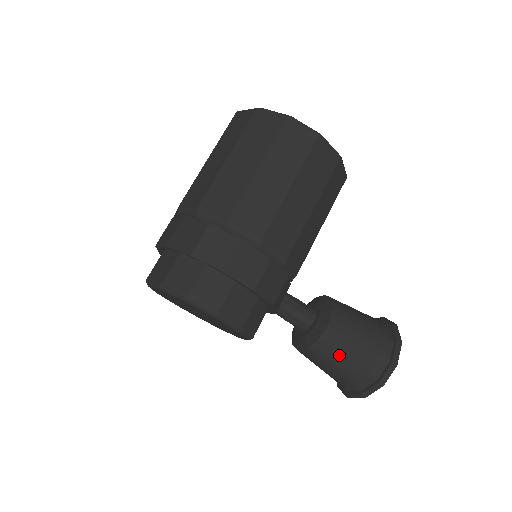
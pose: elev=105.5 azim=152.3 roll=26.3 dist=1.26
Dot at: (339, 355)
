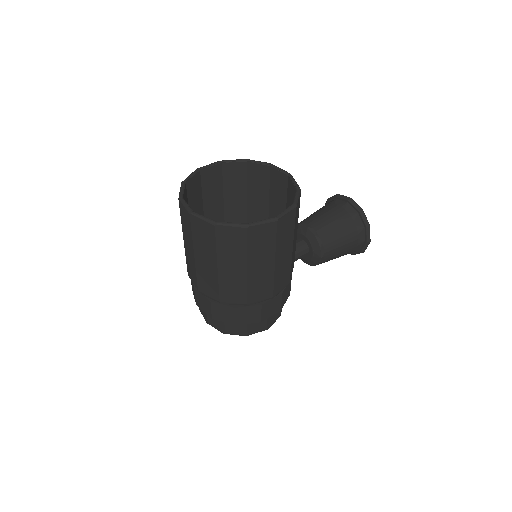
Dot at: occluded
